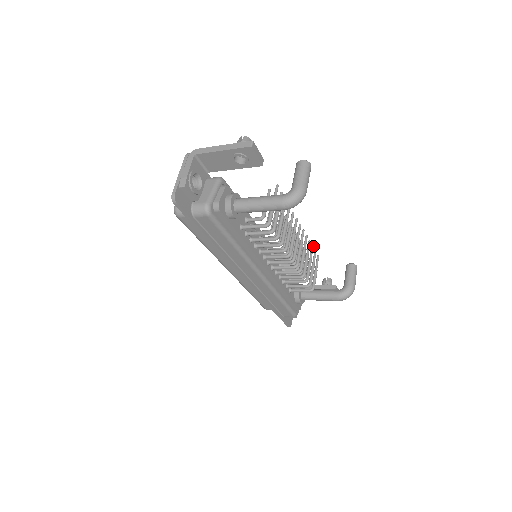
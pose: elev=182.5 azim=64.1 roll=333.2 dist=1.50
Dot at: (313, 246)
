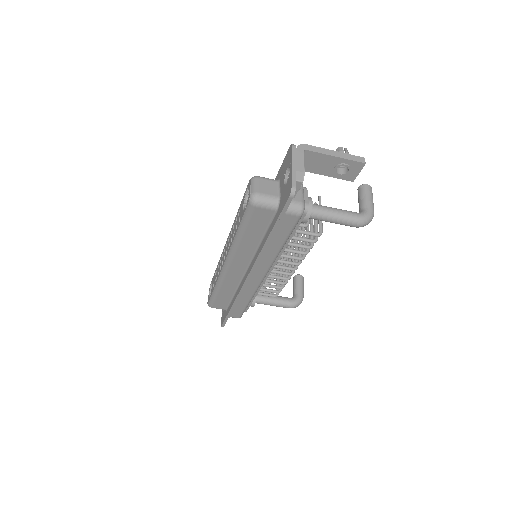
Dot at: occluded
